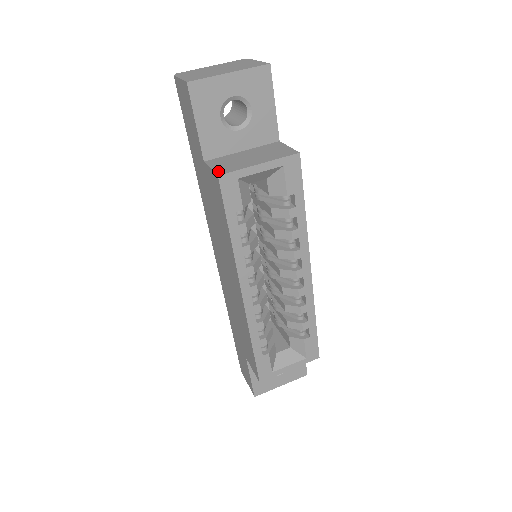
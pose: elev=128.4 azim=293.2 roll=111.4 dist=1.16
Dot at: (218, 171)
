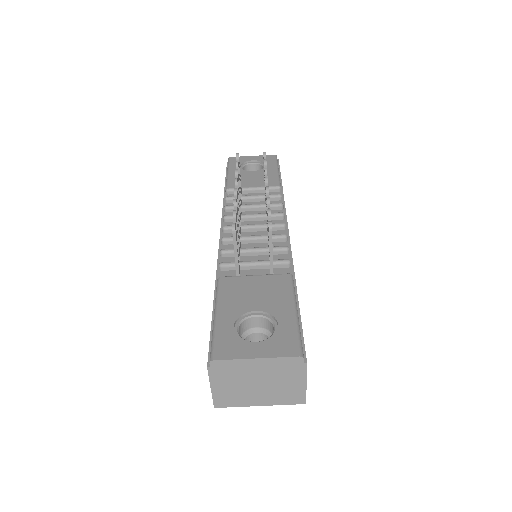
Dot at: occluded
